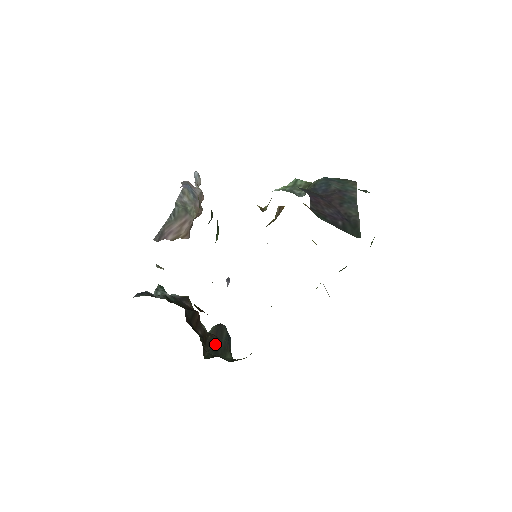
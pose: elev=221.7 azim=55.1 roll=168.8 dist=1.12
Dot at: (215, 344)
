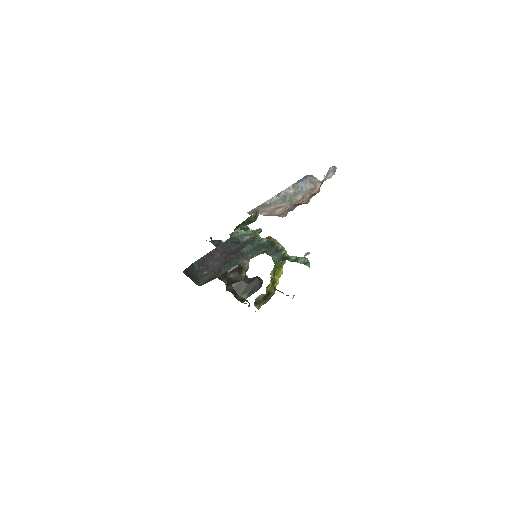
Dot at: (242, 286)
